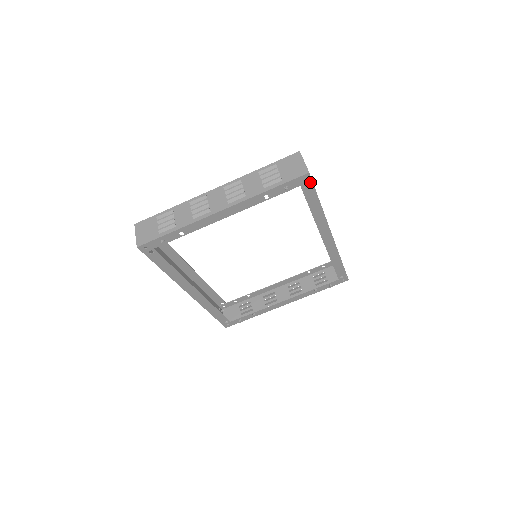
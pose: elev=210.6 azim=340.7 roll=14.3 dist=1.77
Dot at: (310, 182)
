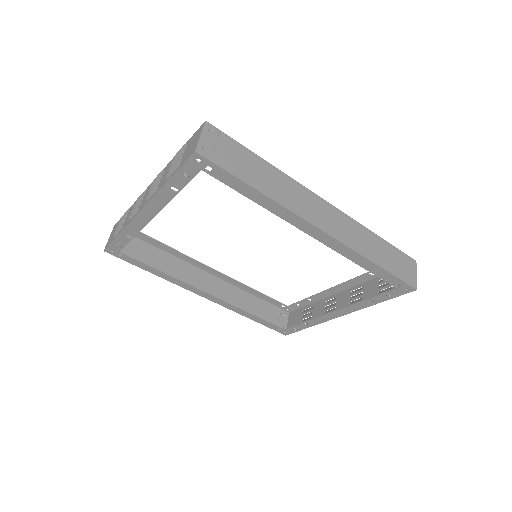
Dot at: (210, 163)
